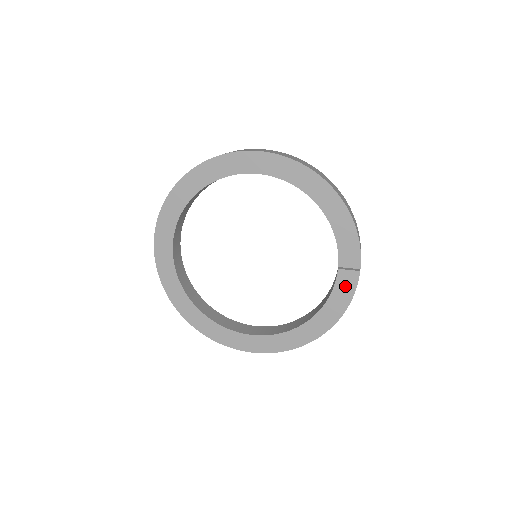
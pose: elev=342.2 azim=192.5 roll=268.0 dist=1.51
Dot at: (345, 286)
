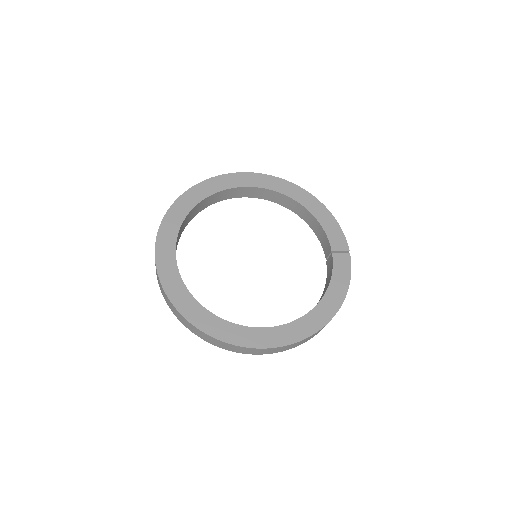
Dot at: (342, 266)
